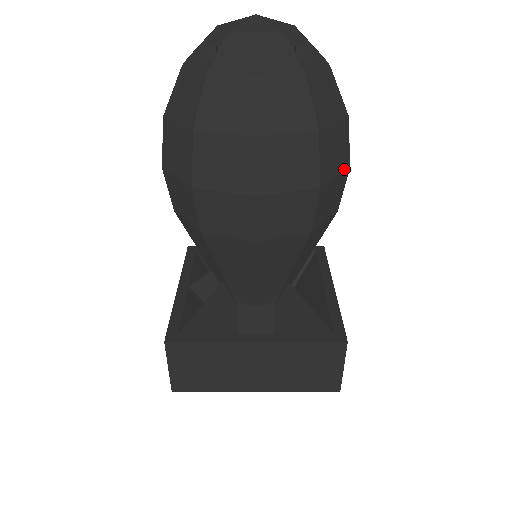
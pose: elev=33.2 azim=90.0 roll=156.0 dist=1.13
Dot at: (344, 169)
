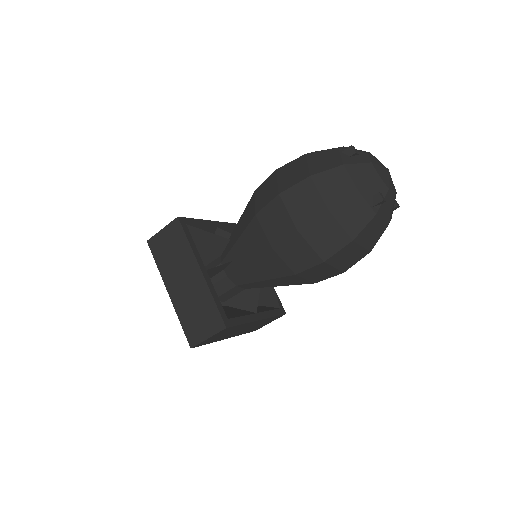
Dot at: occluded
